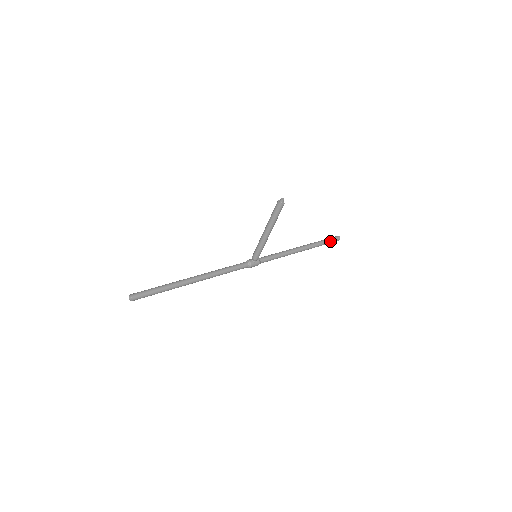
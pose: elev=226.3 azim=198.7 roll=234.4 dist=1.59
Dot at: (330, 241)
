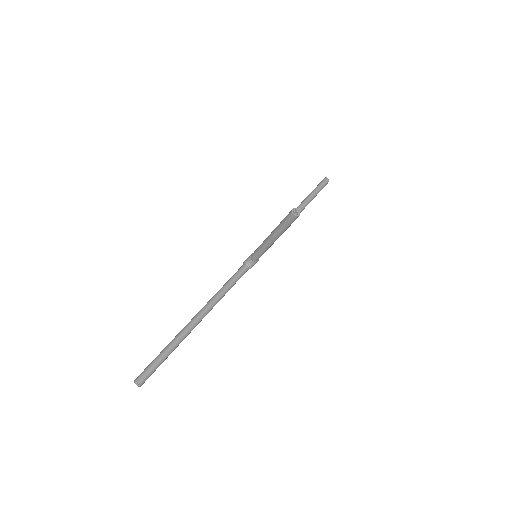
Dot at: (320, 190)
